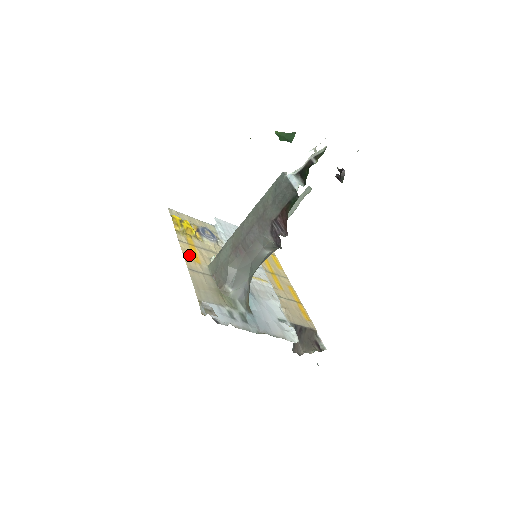
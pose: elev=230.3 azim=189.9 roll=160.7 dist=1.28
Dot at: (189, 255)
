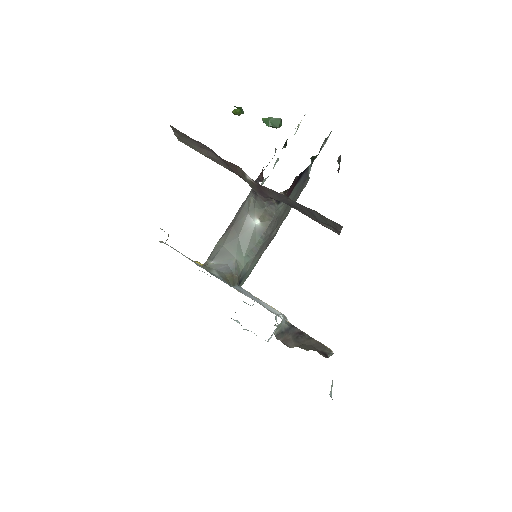
Dot at: occluded
